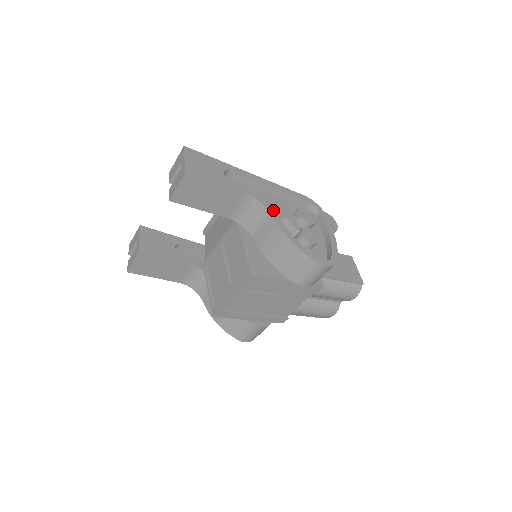
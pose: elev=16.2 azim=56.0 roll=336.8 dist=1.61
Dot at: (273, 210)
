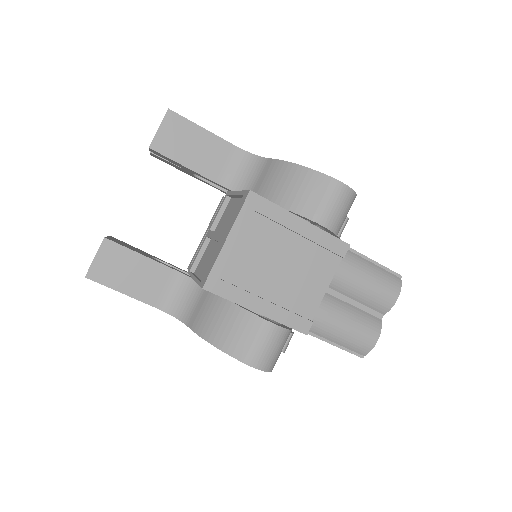
Dot at: occluded
